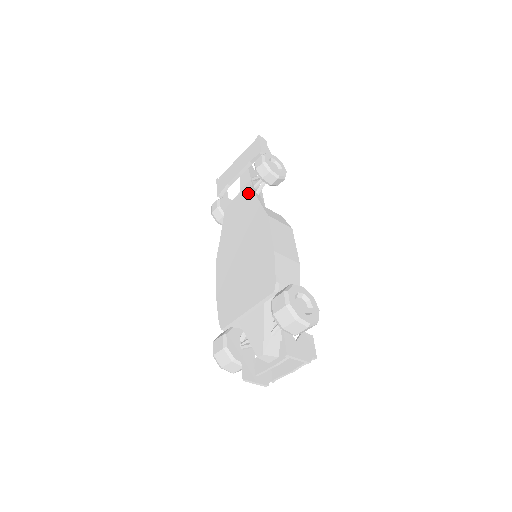
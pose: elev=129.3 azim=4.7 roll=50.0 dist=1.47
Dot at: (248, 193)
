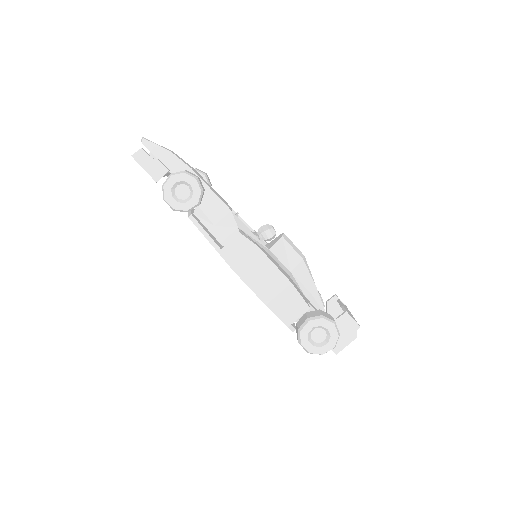
Dot at: occluded
